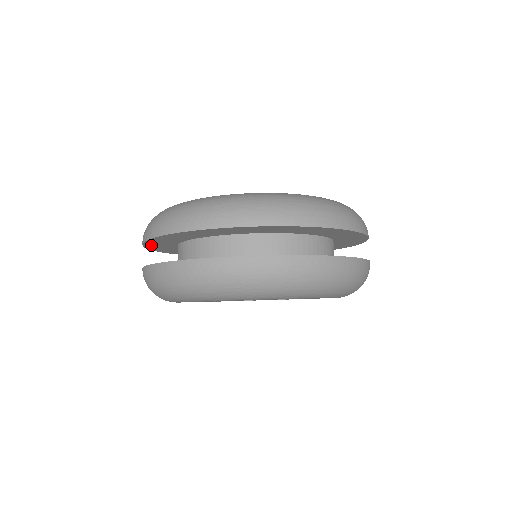
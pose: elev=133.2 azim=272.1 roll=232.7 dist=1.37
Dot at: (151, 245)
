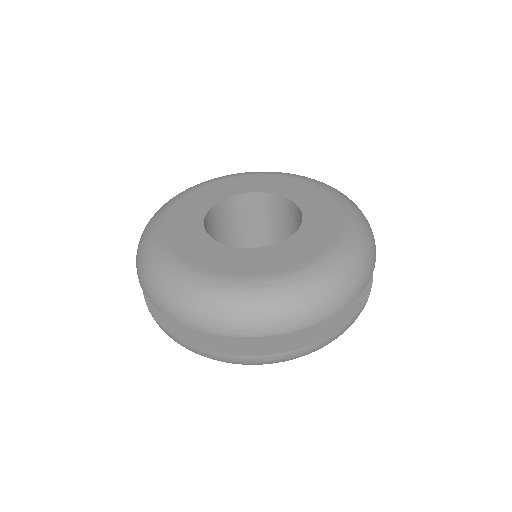
Dot at: occluded
